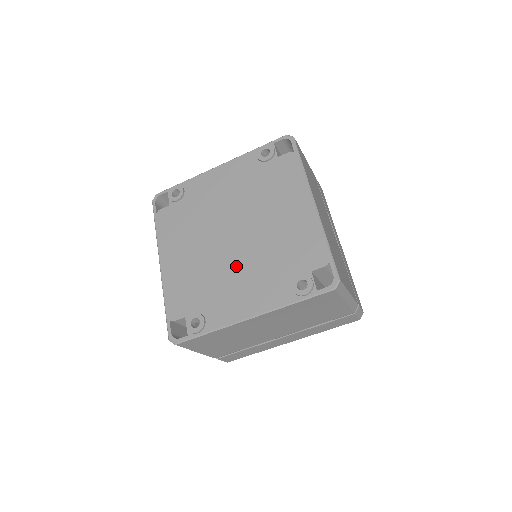
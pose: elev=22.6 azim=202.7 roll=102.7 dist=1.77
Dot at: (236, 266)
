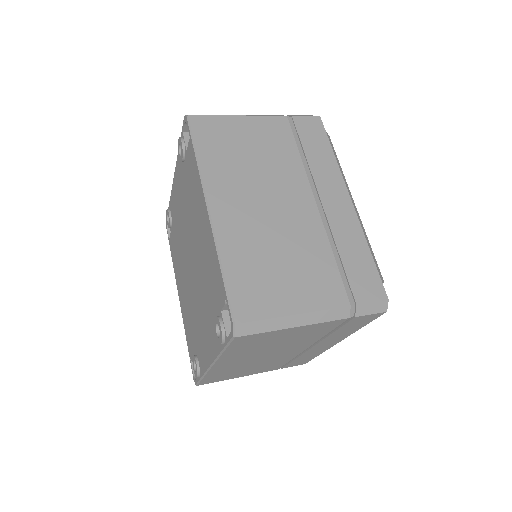
Dot at: (197, 302)
